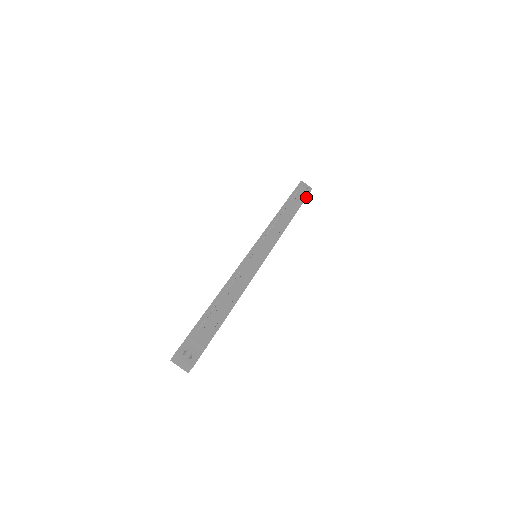
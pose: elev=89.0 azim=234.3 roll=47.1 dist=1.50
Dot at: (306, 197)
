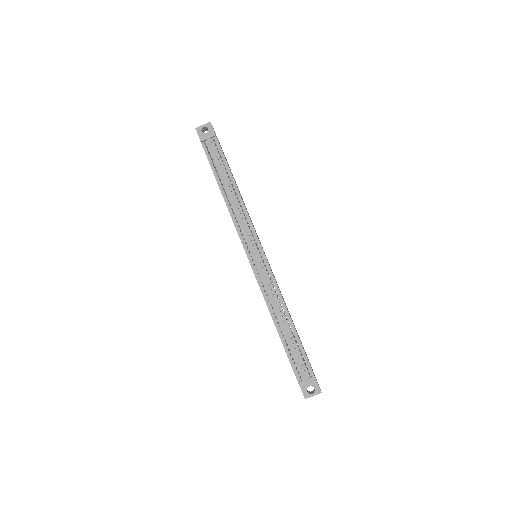
Dot at: (219, 145)
